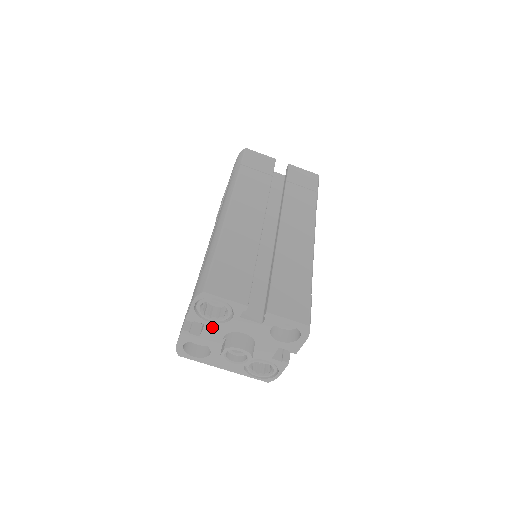
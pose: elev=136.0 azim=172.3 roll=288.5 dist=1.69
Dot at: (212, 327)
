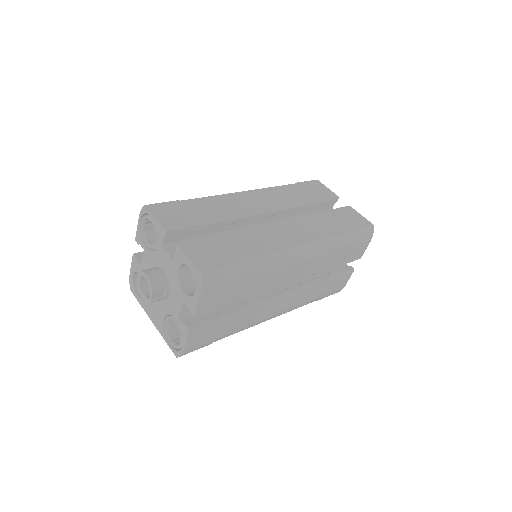
Dot at: (148, 255)
